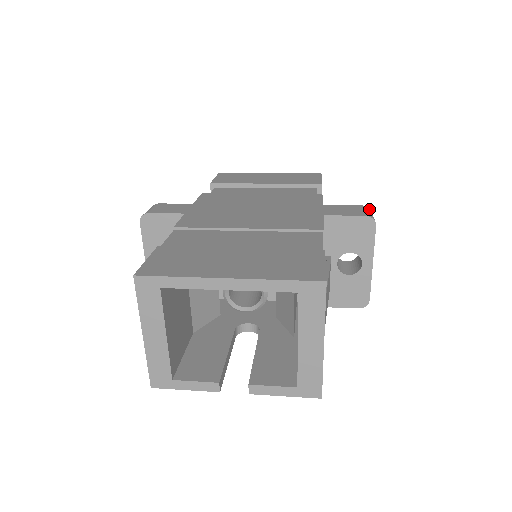
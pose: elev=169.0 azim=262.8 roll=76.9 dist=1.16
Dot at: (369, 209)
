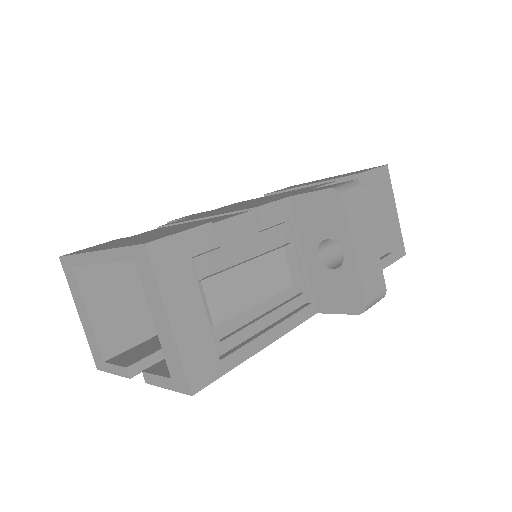
Dot at: (355, 183)
